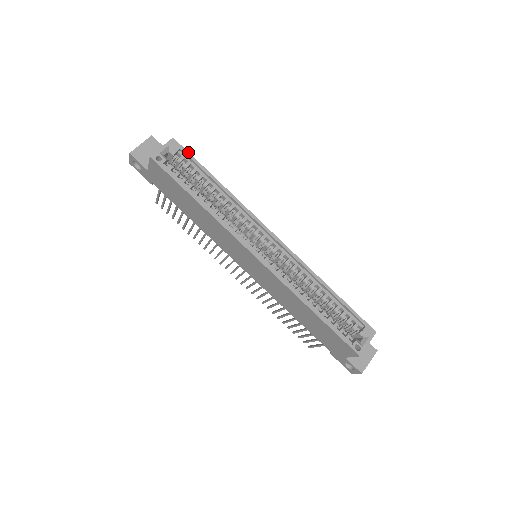
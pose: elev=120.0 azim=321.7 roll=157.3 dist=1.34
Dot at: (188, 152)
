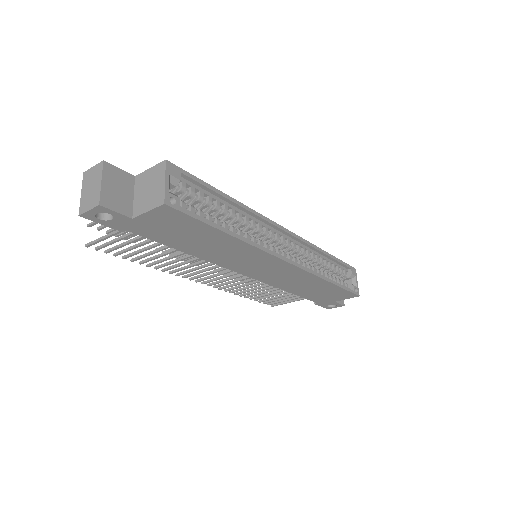
Dot at: (189, 173)
